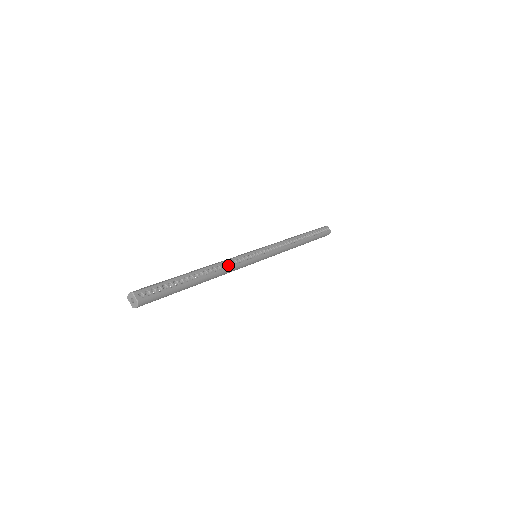
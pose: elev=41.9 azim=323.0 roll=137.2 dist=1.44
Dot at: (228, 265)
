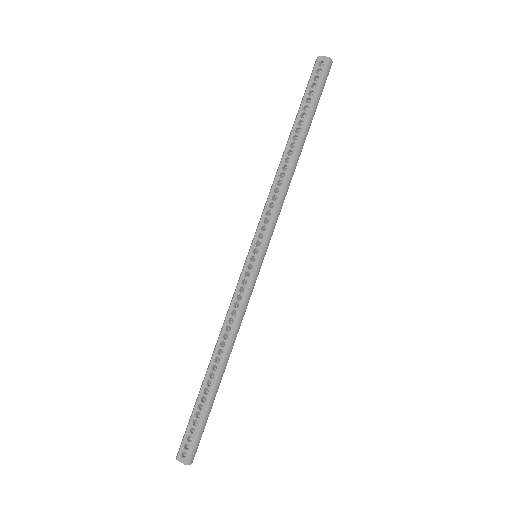
Dot at: occluded
